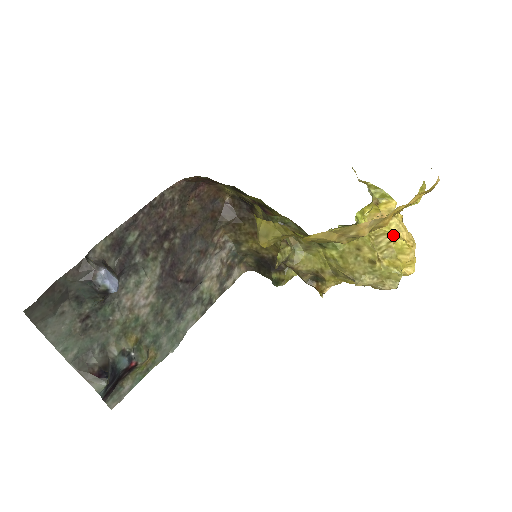
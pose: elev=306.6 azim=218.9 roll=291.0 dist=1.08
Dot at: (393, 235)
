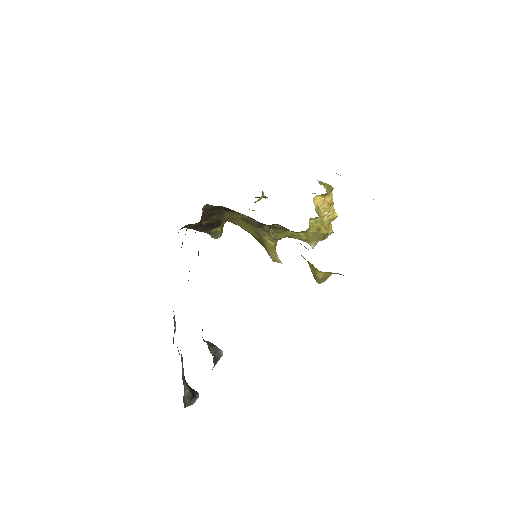
Dot at: (331, 211)
